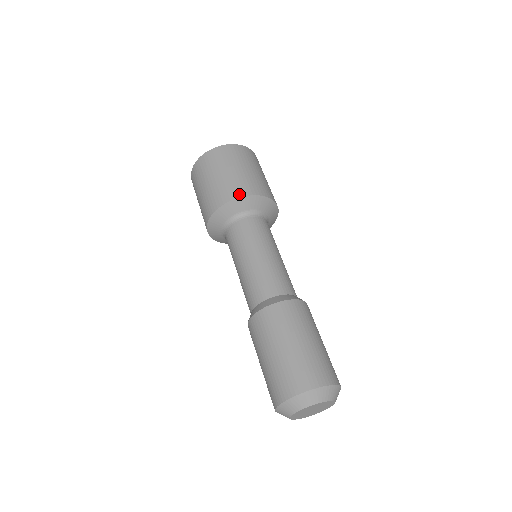
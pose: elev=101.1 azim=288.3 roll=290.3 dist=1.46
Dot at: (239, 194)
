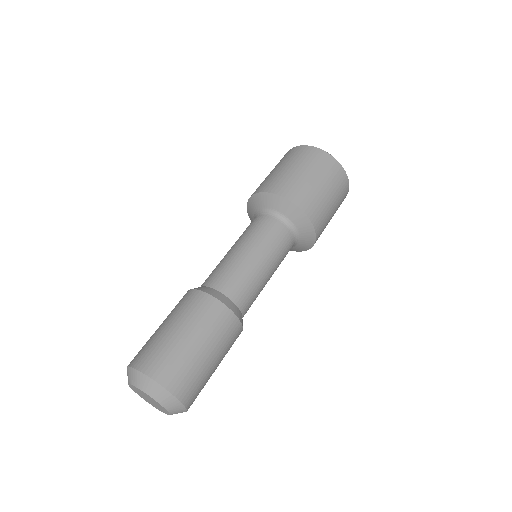
Dot at: (289, 196)
